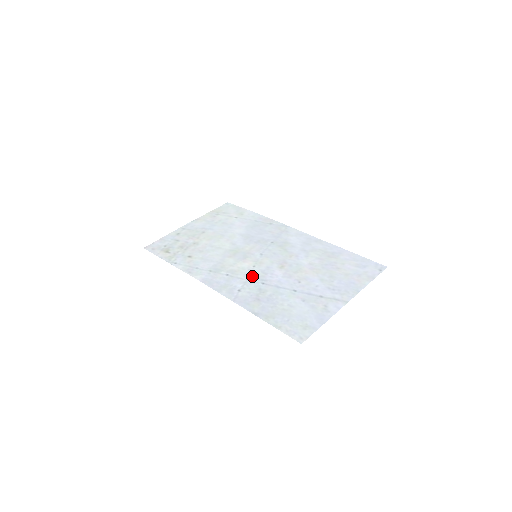
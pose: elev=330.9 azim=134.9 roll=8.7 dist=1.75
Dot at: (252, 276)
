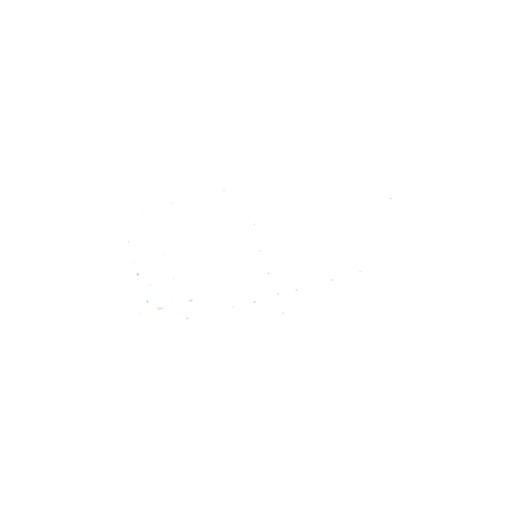
Dot at: (279, 288)
